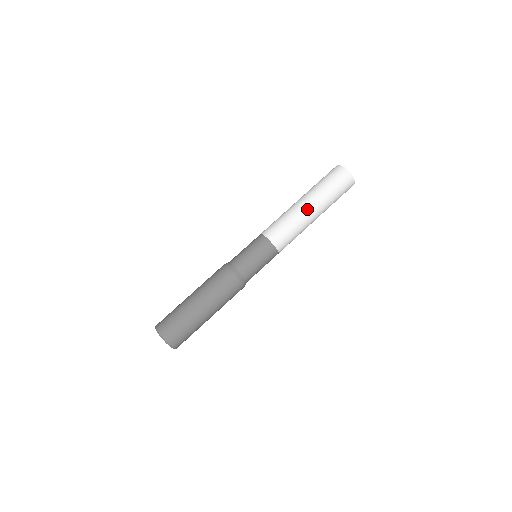
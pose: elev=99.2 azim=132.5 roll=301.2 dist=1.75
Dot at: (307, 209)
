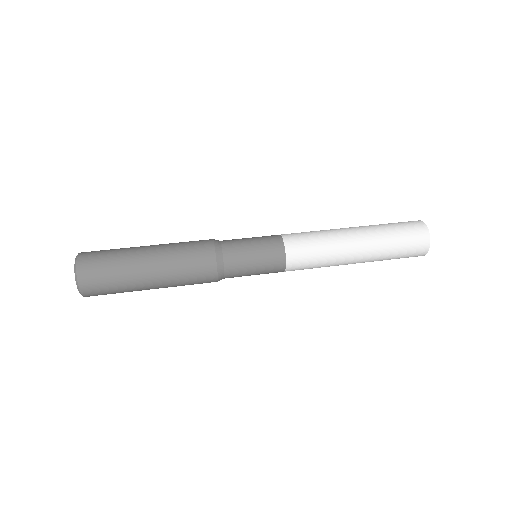
Dot at: occluded
